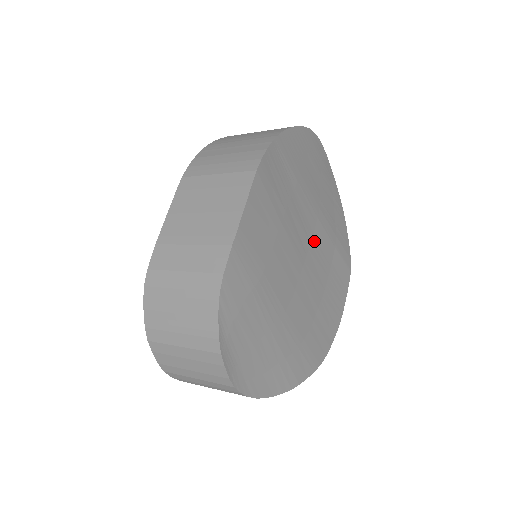
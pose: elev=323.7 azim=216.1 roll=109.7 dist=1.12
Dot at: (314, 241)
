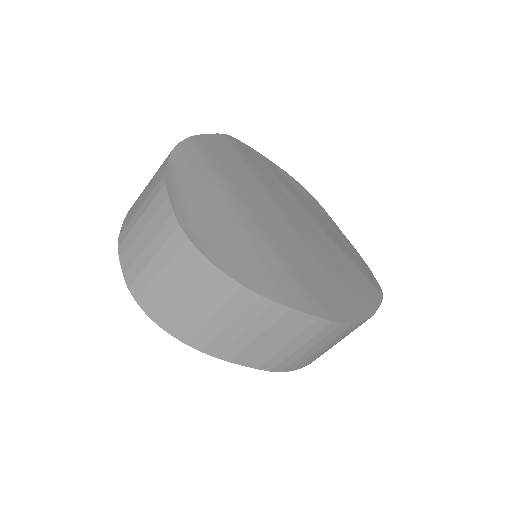
Dot at: (307, 225)
